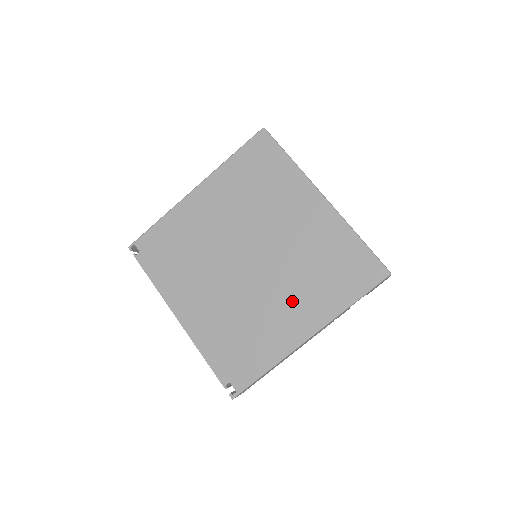
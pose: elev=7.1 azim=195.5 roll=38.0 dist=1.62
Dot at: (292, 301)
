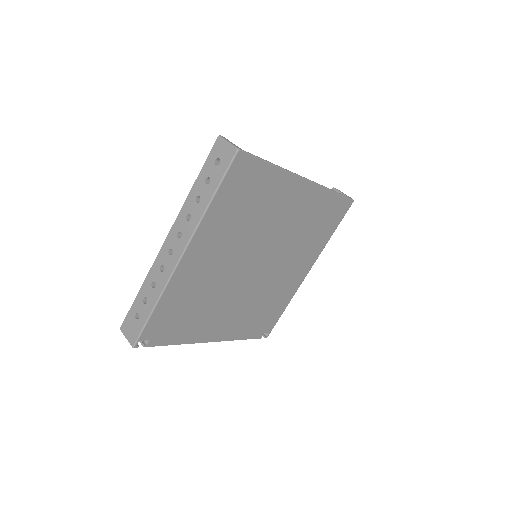
Dot at: (295, 264)
